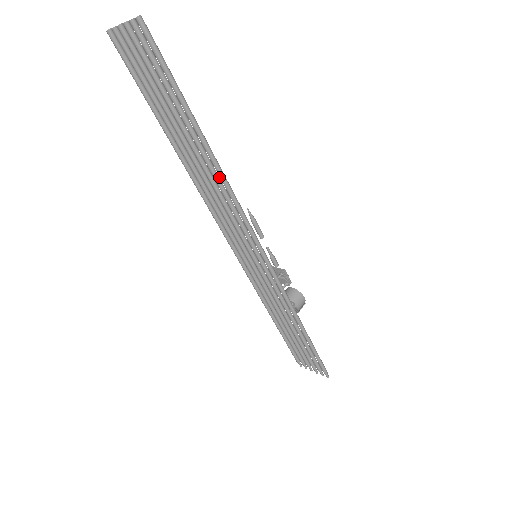
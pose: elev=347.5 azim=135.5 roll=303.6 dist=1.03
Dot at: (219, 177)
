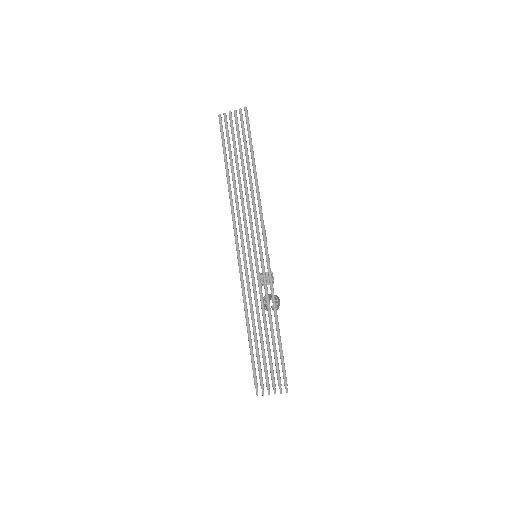
Dot at: (253, 191)
